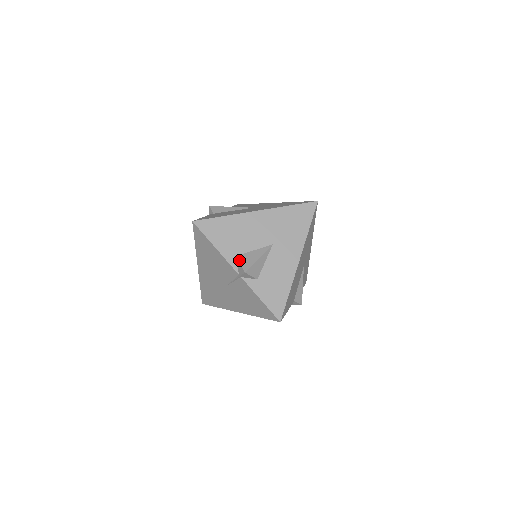
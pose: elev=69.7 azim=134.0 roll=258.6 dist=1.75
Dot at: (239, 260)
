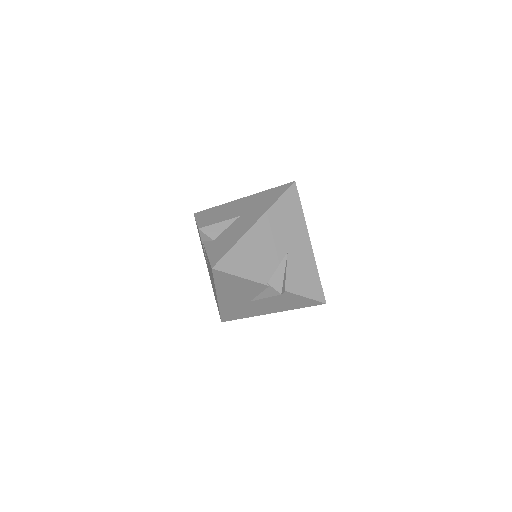
Dot at: occluded
